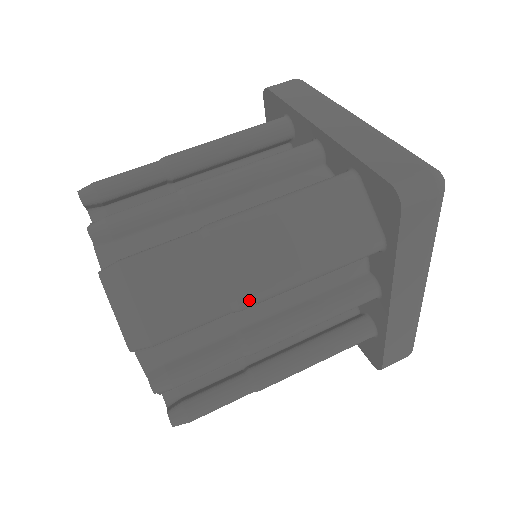
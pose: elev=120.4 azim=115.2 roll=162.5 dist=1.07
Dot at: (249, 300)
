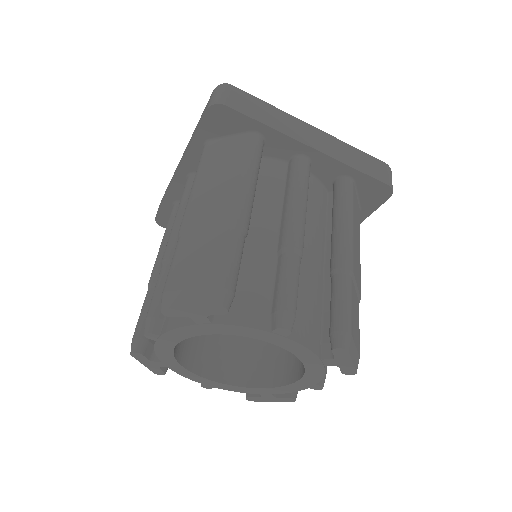
Dot at: occluded
